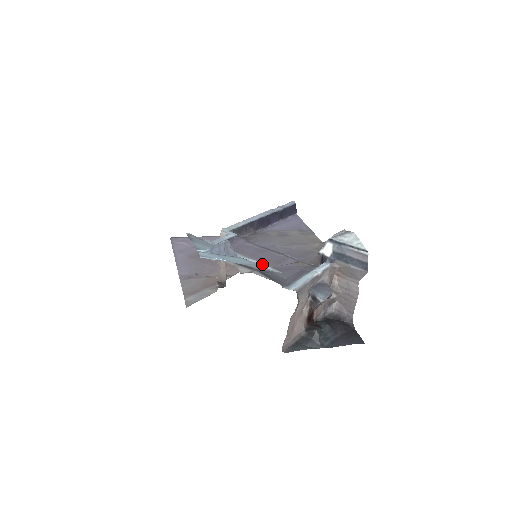
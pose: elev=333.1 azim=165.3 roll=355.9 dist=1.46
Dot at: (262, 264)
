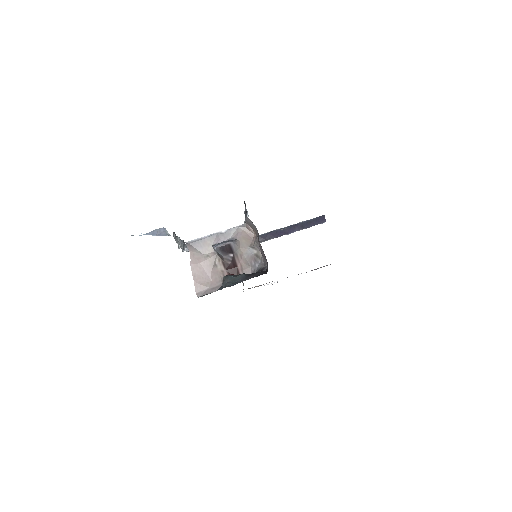
Dot at: occluded
